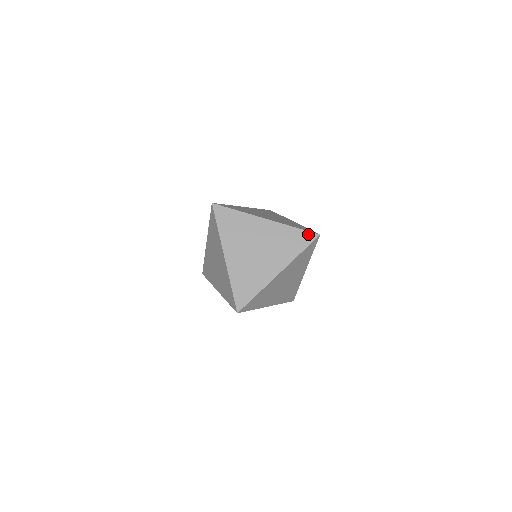
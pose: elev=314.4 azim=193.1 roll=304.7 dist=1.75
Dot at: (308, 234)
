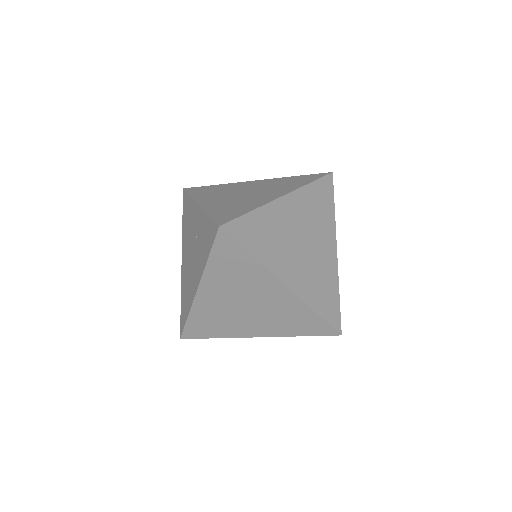
Dot at: (327, 327)
